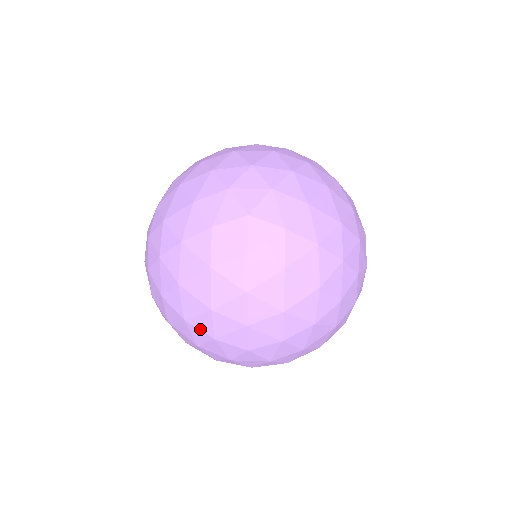
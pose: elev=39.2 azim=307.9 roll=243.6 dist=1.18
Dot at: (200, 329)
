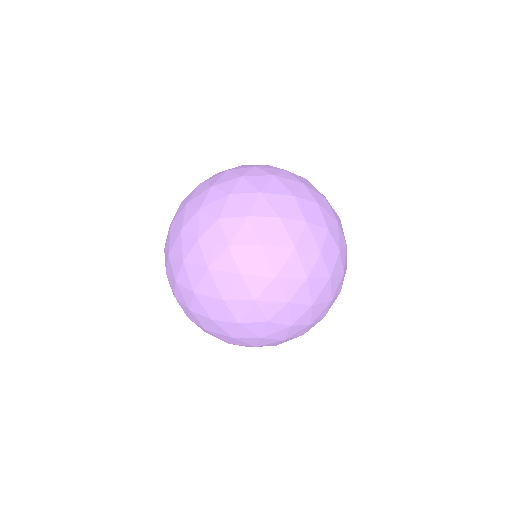
Dot at: (249, 287)
